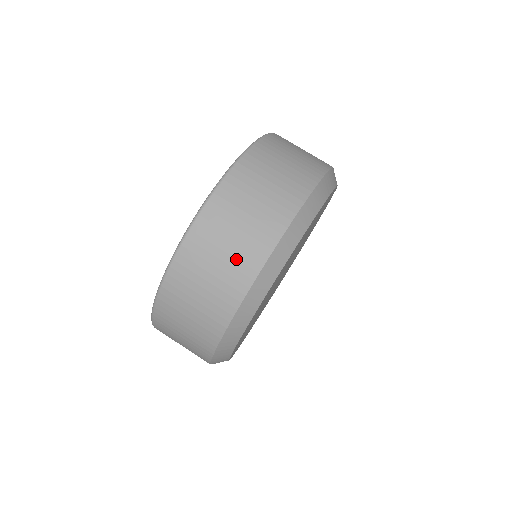
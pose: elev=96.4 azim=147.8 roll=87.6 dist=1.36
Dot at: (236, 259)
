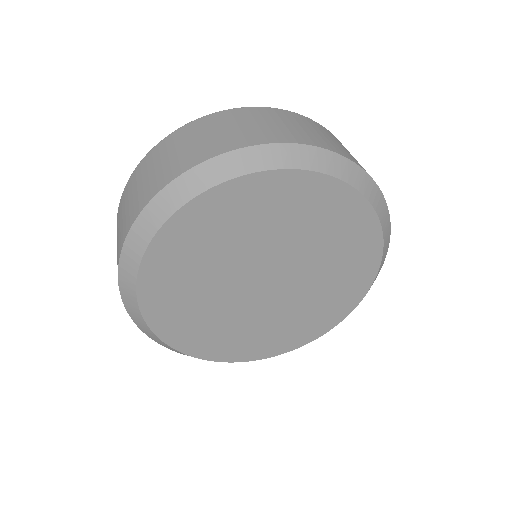
Dot at: (223, 138)
